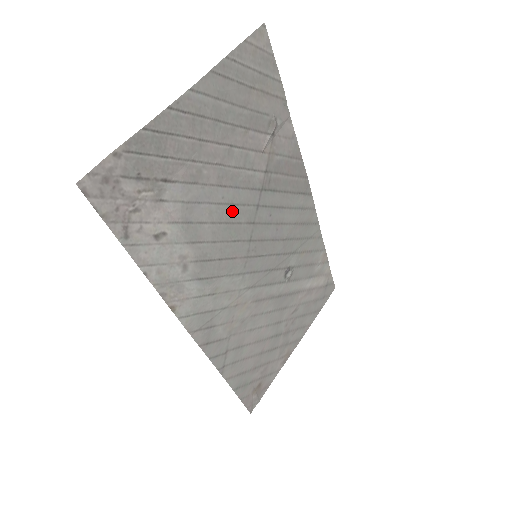
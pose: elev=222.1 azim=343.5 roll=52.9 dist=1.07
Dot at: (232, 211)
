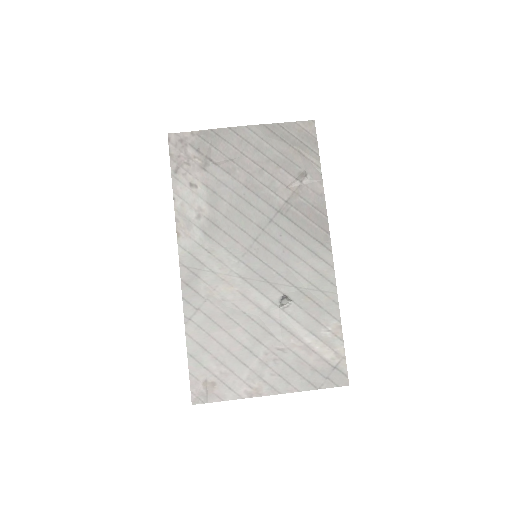
Dot at: (248, 208)
